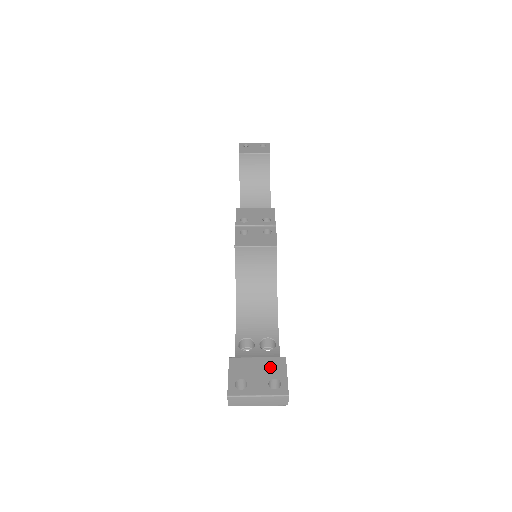
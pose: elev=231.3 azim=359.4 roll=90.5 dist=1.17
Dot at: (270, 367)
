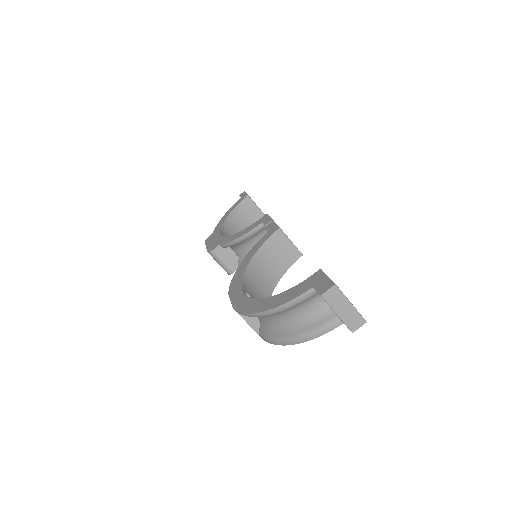
Dot at: occluded
